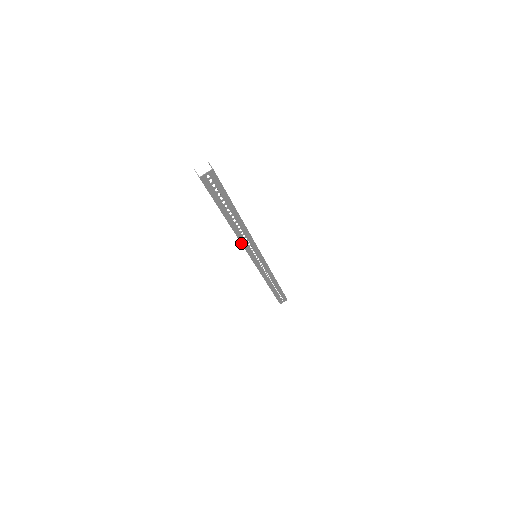
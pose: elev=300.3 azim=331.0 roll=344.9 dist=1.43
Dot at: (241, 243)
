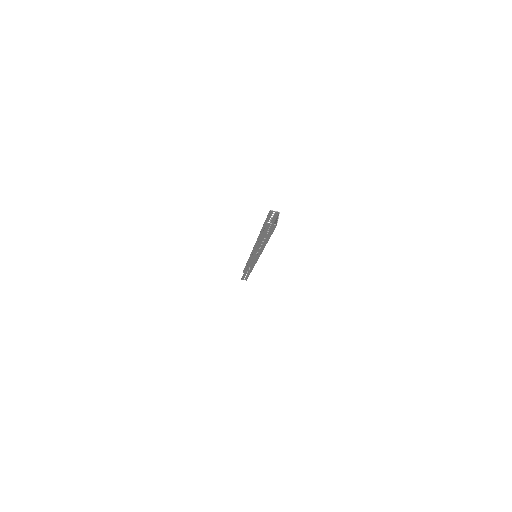
Dot at: (261, 253)
